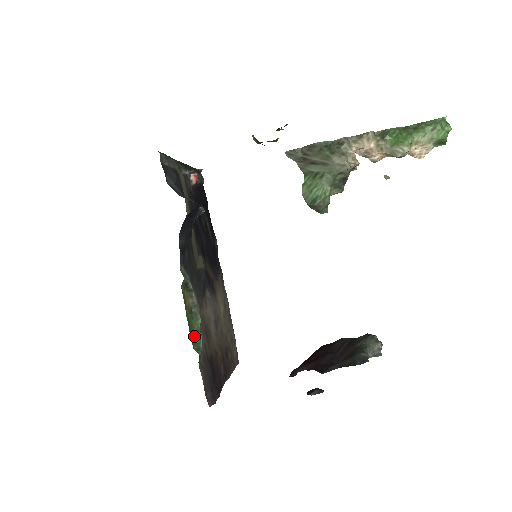
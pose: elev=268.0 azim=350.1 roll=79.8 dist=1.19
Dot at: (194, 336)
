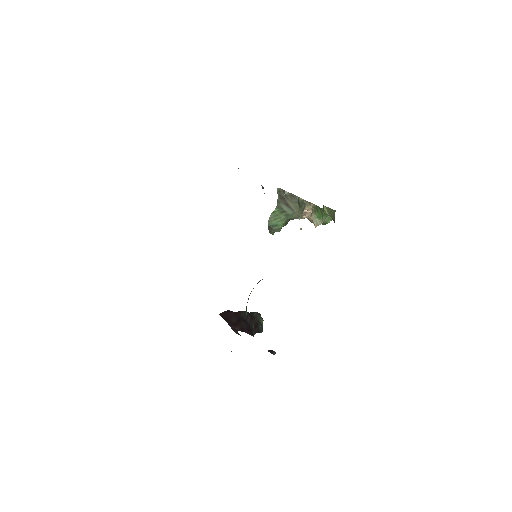
Dot at: (246, 310)
